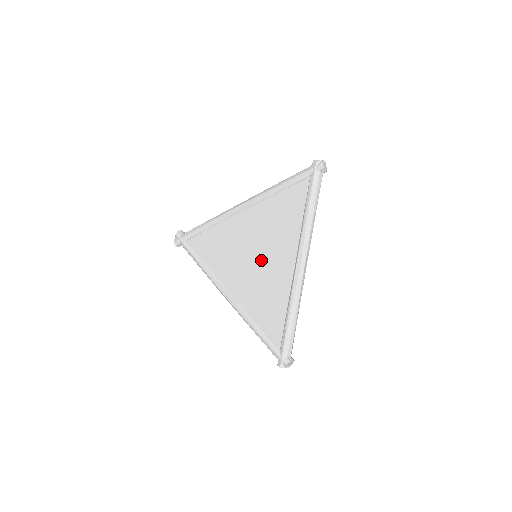
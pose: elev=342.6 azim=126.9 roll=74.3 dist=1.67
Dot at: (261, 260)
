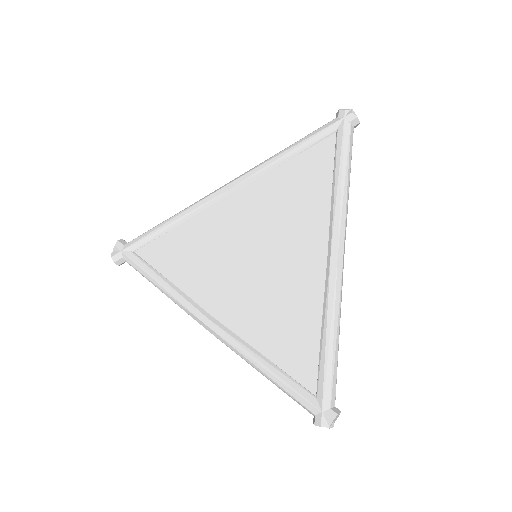
Dot at: (267, 259)
